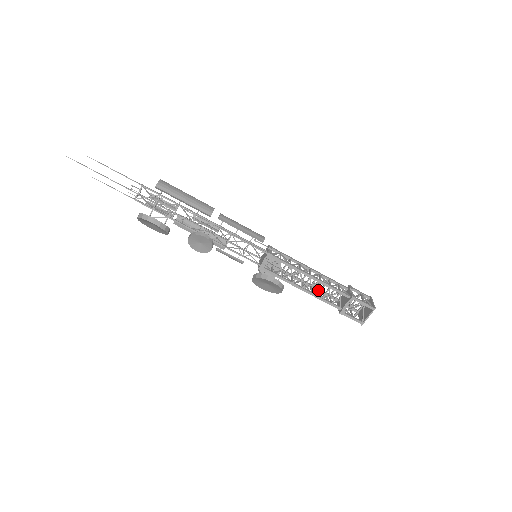
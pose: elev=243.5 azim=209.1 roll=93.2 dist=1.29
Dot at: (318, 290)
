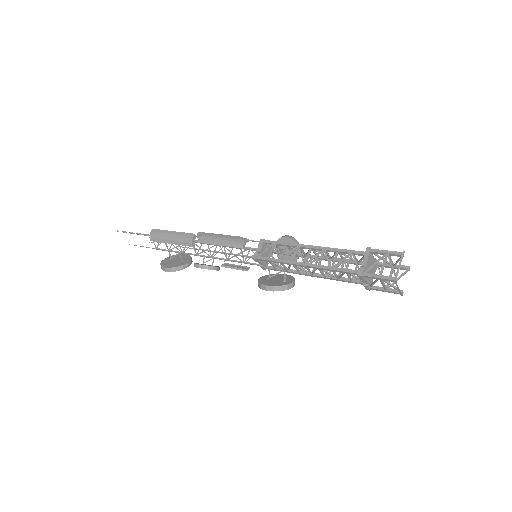
Dot at: occluded
